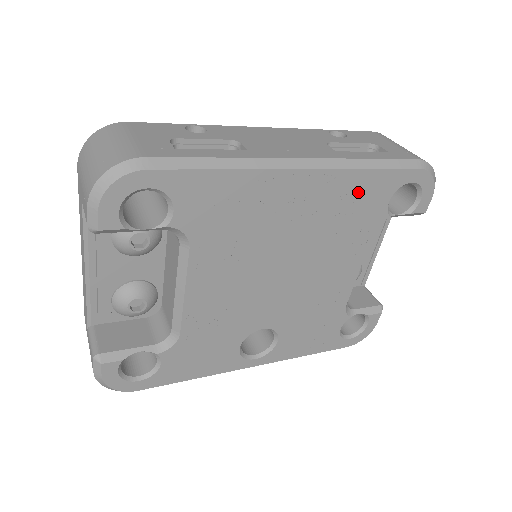
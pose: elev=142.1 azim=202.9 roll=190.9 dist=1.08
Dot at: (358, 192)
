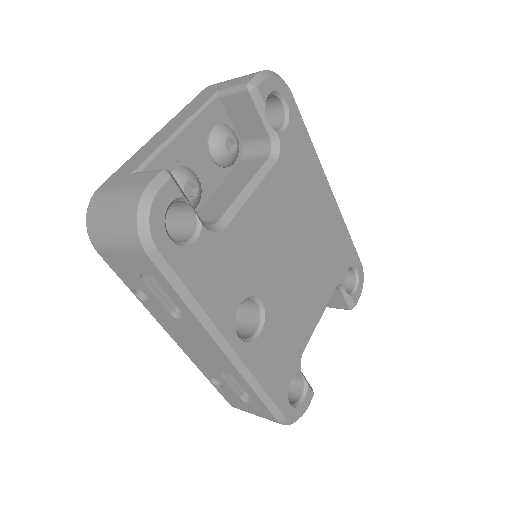
Dot at: (341, 241)
